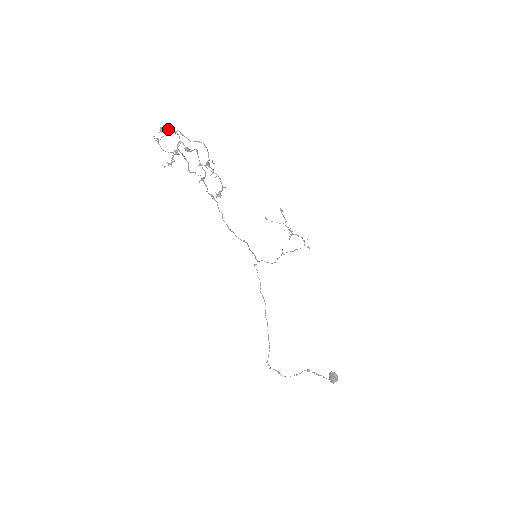
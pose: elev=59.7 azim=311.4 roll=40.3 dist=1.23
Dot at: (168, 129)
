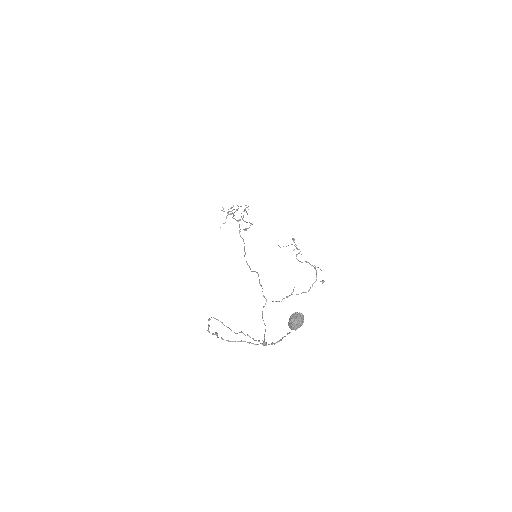
Dot at: (232, 207)
